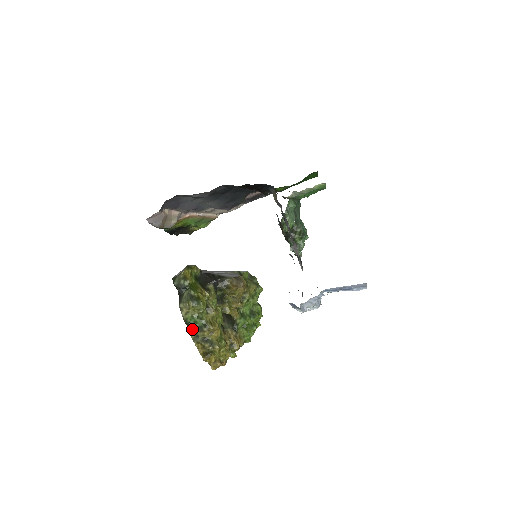
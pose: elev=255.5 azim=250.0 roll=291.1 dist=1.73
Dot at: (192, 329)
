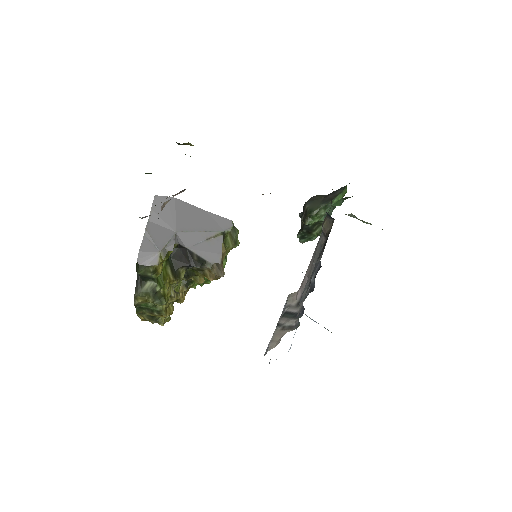
Dot at: (140, 307)
